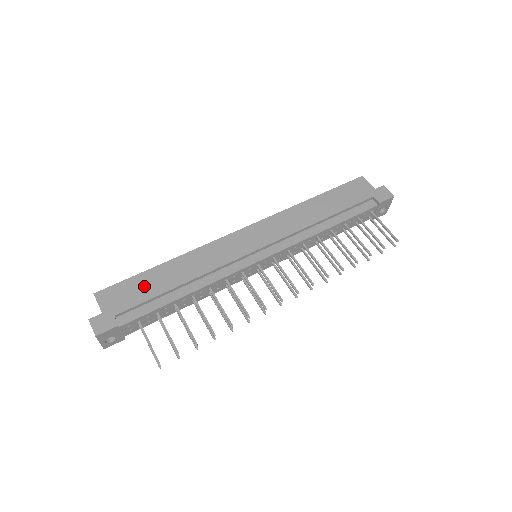
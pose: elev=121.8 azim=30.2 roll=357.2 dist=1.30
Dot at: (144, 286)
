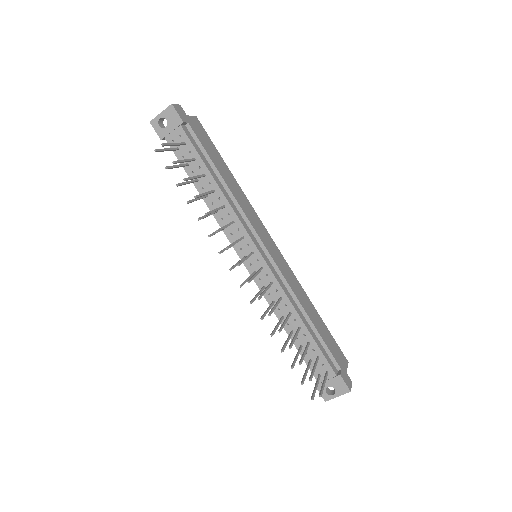
Dot at: (213, 152)
